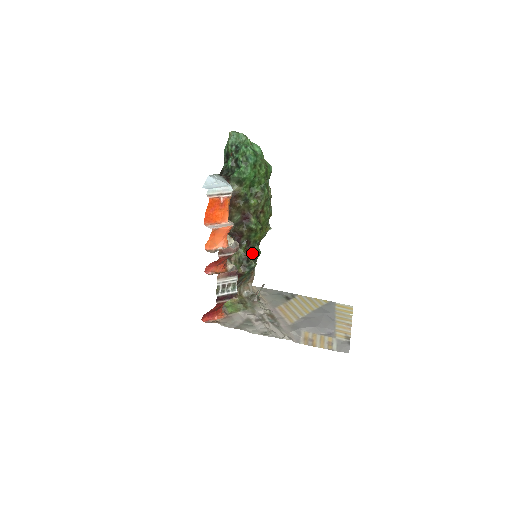
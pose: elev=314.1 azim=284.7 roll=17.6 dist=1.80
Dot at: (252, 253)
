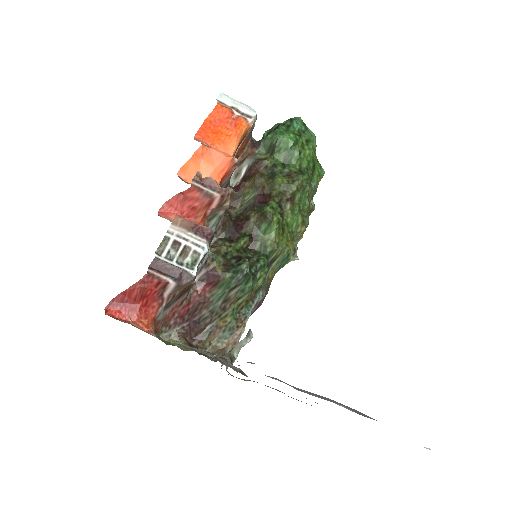
Dot at: (252, 256)
